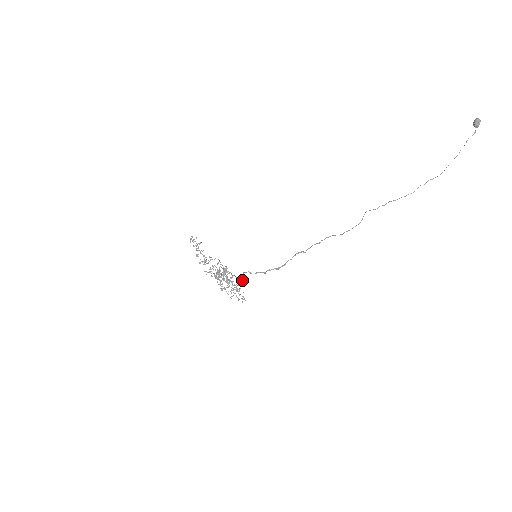
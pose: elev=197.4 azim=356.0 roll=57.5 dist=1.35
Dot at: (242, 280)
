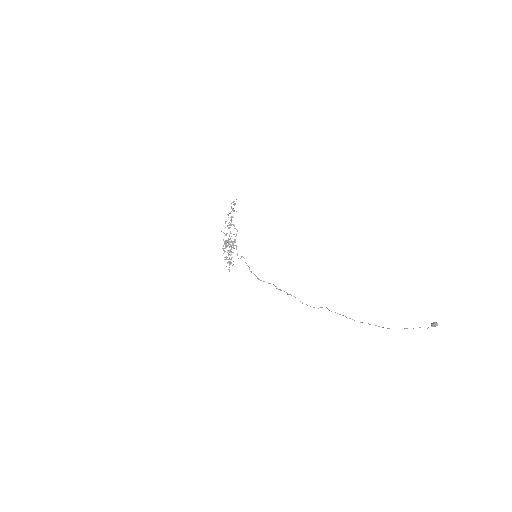
Dot at: occluded
